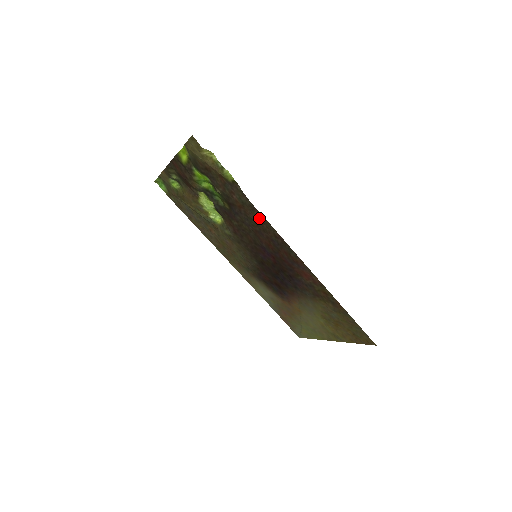
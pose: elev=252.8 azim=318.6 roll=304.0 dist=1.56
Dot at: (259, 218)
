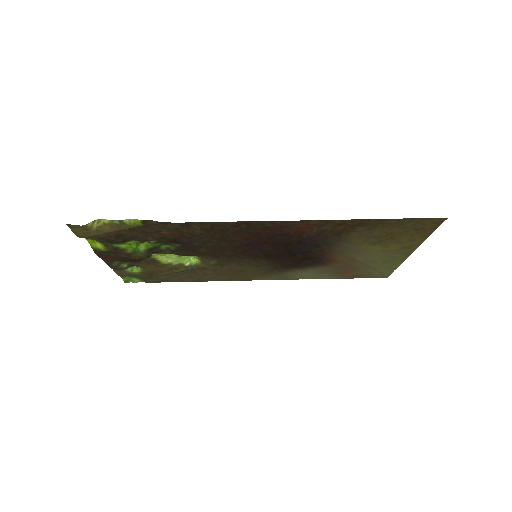
Dot at: (203, 227)
